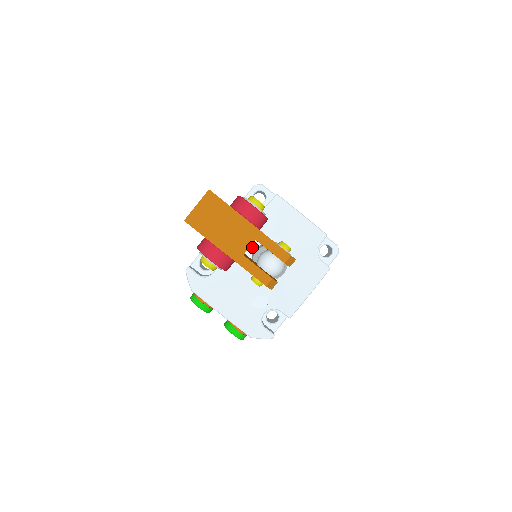
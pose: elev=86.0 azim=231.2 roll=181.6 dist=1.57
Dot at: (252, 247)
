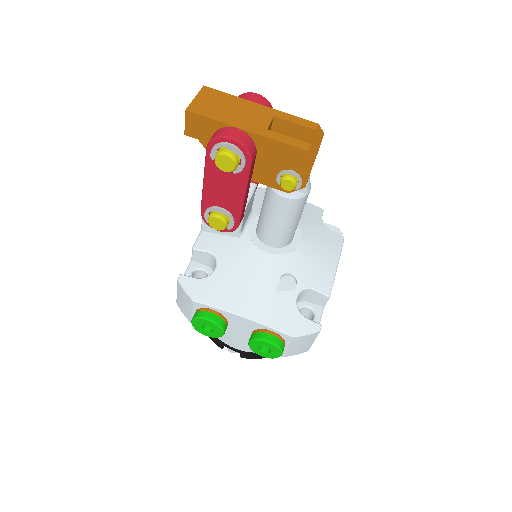
Dot at: (252, 225)
